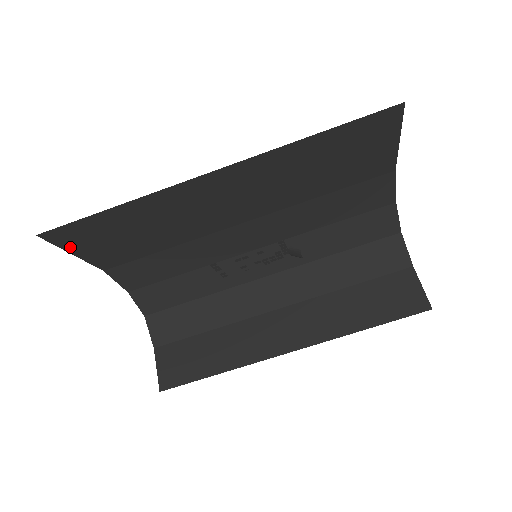
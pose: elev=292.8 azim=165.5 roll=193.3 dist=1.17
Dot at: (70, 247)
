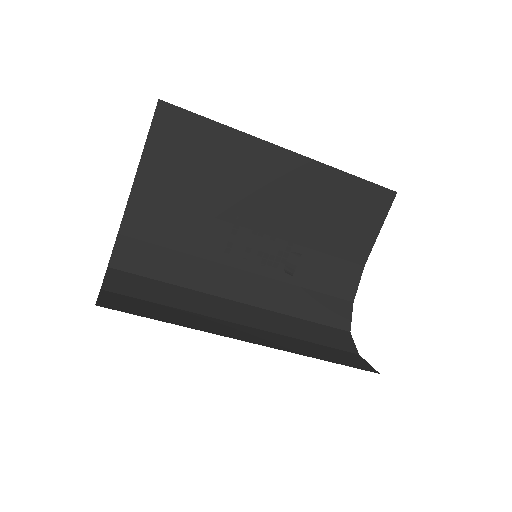
Dot at: (155, 135)
